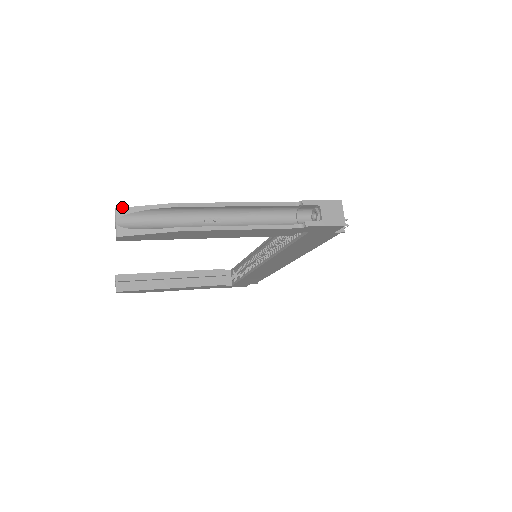
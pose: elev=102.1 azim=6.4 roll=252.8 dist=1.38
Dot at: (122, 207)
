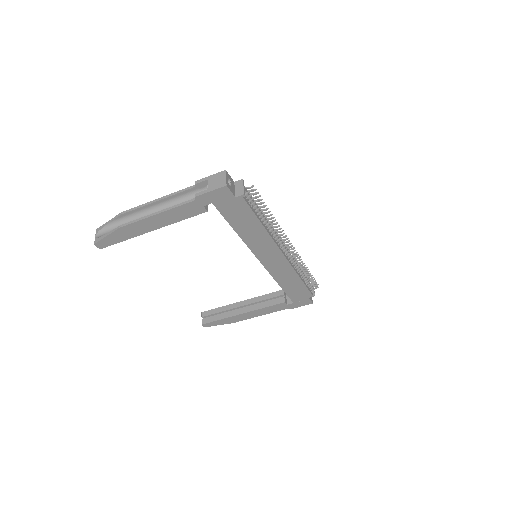
Dot at: (99, 227)
